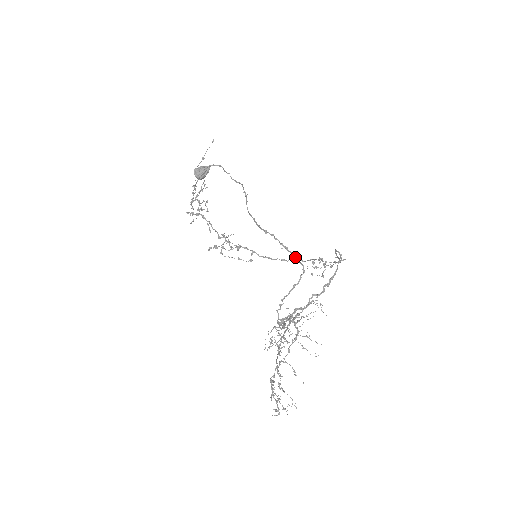
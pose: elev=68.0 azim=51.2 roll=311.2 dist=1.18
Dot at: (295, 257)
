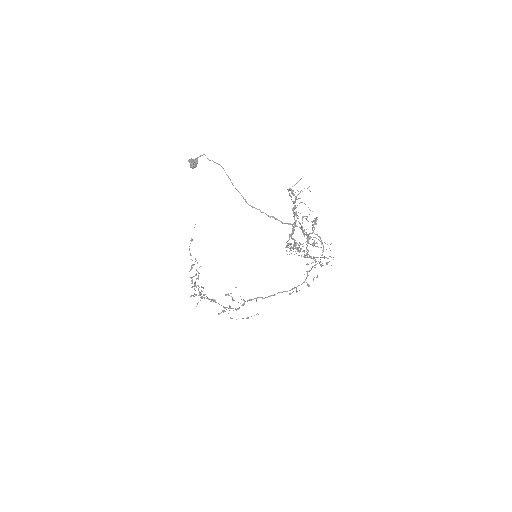
Dot at: occluded
